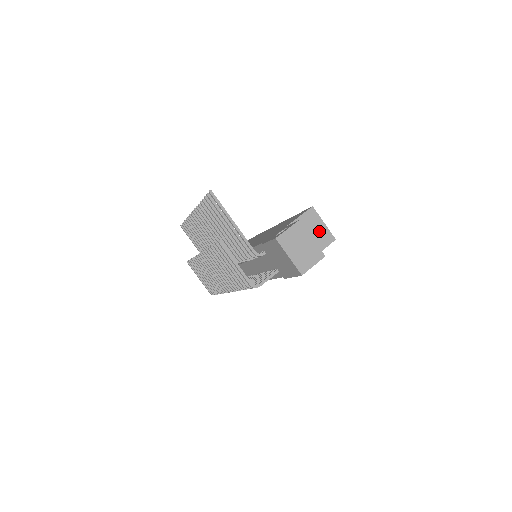
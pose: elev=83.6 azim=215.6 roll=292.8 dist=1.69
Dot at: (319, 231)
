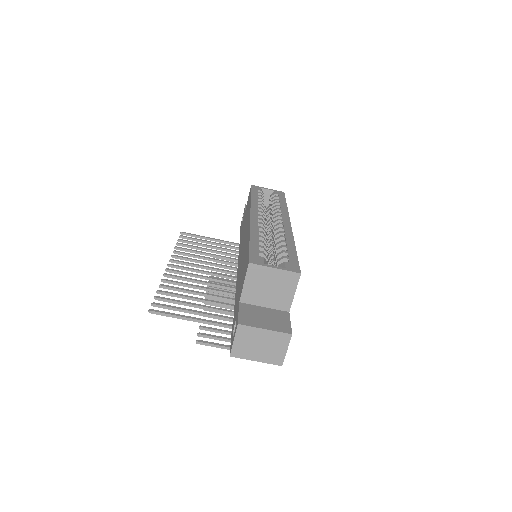
Dot at: (276, 280)
